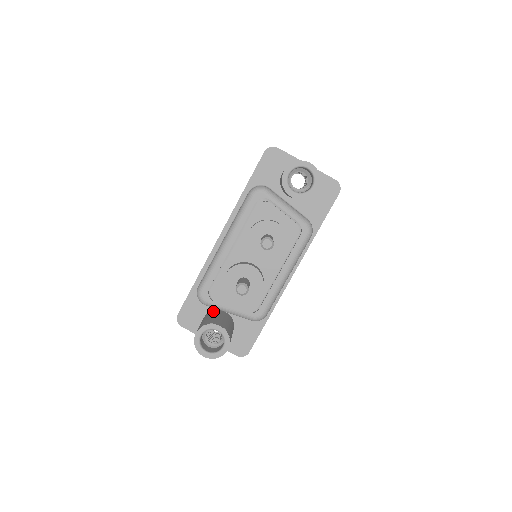
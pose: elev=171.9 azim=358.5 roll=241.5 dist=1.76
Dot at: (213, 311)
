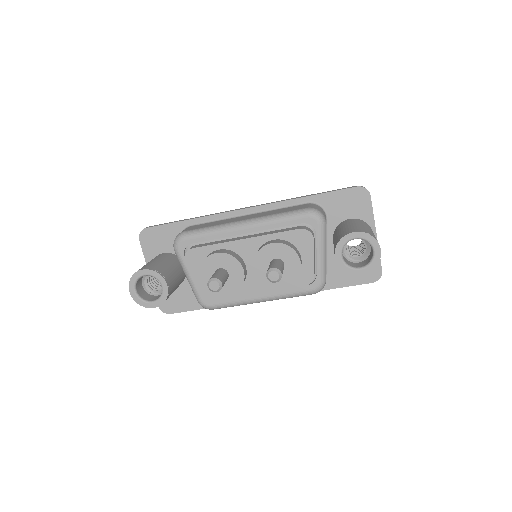
Dot at: occluded
